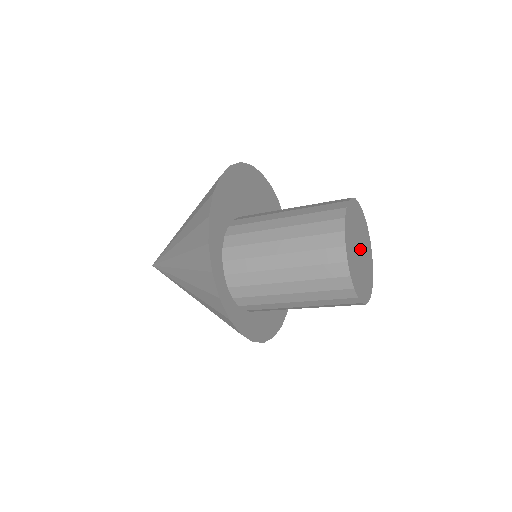
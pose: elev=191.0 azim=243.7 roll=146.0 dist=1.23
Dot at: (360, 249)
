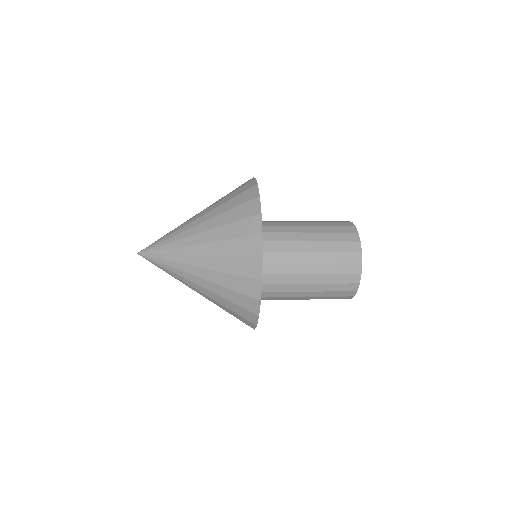
Dot at: occluded
